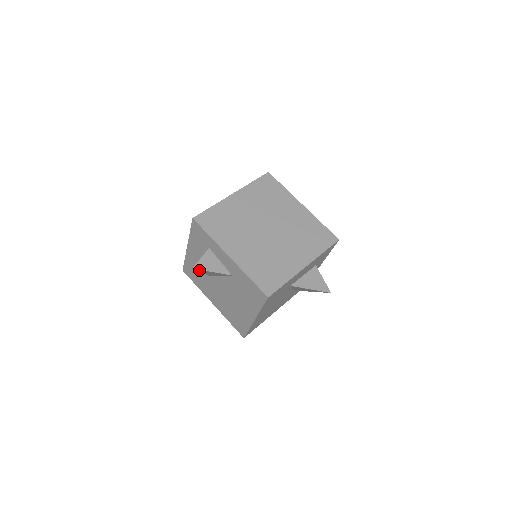
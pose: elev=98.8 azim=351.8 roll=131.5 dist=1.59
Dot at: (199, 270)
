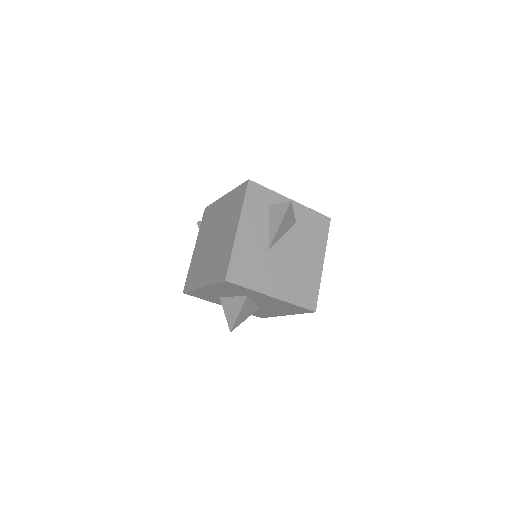
Dot at: (288, 210)
